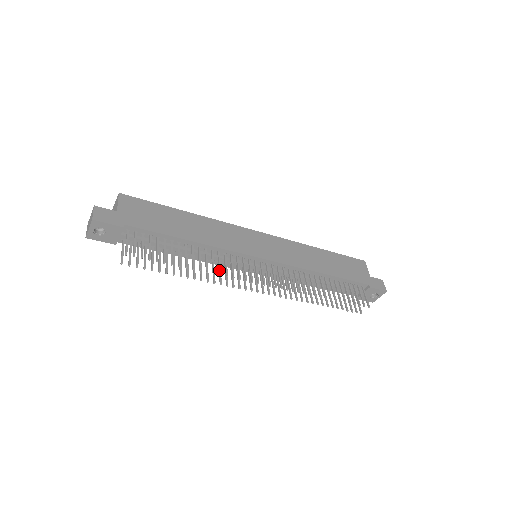
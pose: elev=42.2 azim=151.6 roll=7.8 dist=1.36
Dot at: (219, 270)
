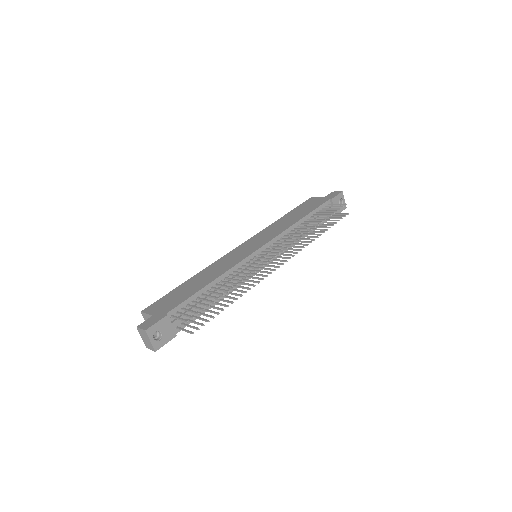
Dot at: (247, 274)
